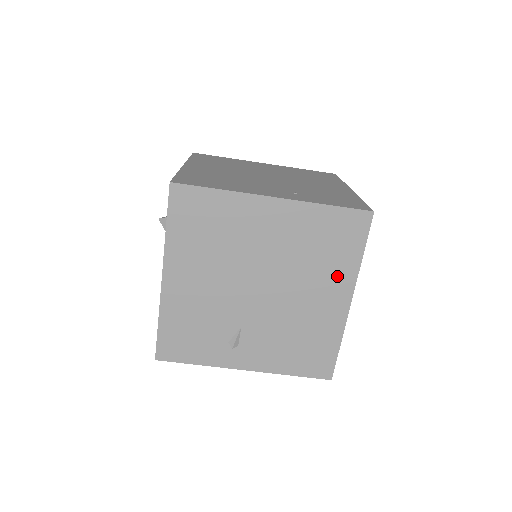
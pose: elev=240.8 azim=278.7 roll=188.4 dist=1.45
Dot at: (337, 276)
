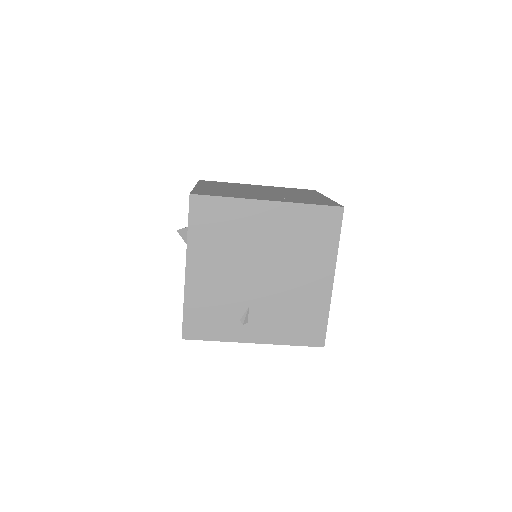
Dot at: (321, 259)
